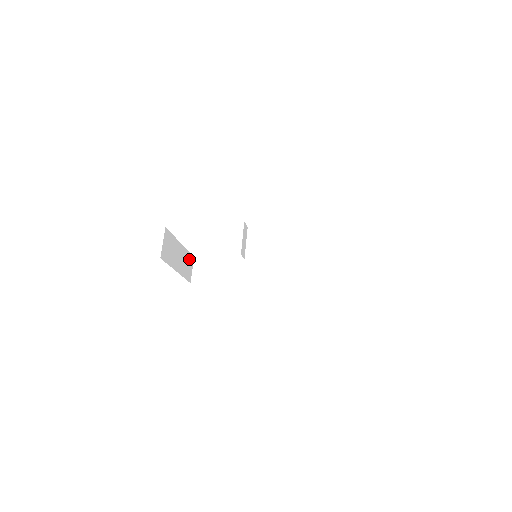
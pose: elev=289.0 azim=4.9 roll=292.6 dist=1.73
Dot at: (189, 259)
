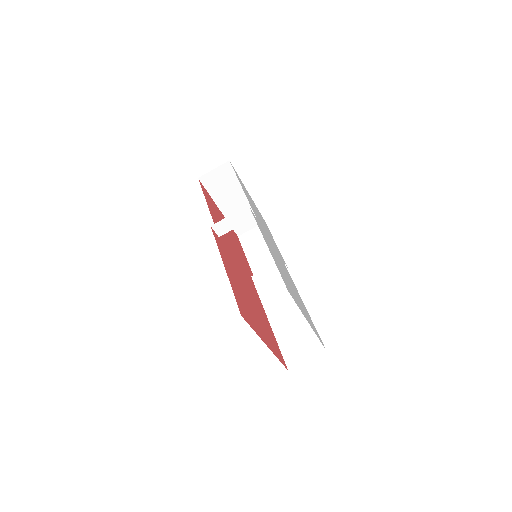
Dot at: occluded
